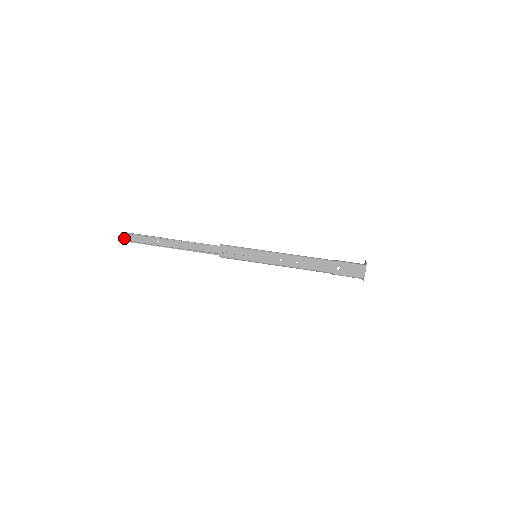
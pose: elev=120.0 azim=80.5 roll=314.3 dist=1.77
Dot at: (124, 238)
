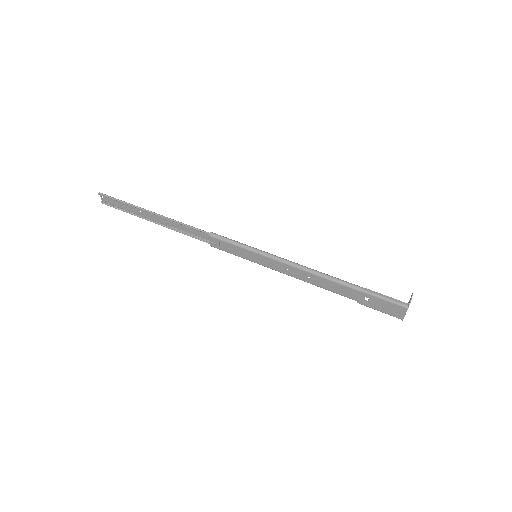
Dot at: (104, 200)
